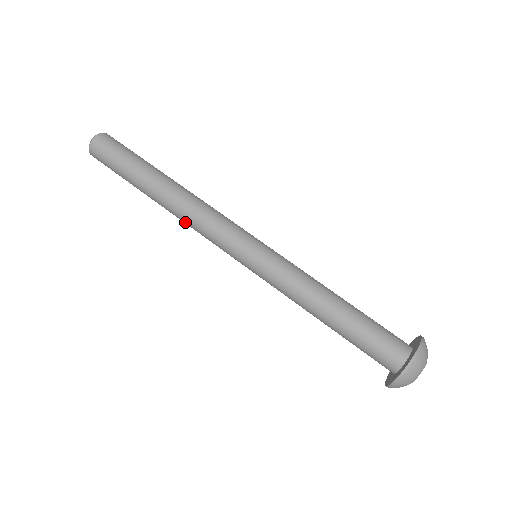
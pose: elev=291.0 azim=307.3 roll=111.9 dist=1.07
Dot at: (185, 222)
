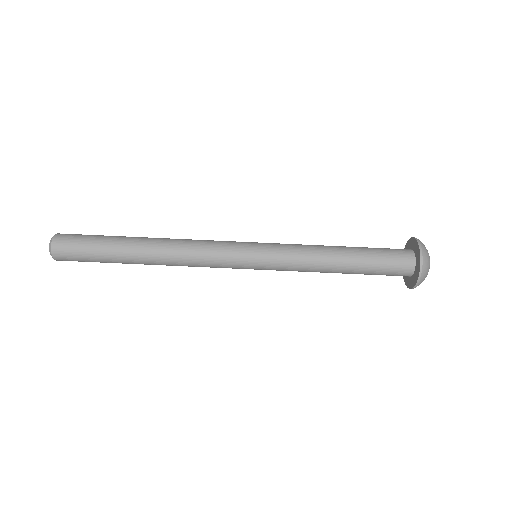
Dot at: (180, 261)
